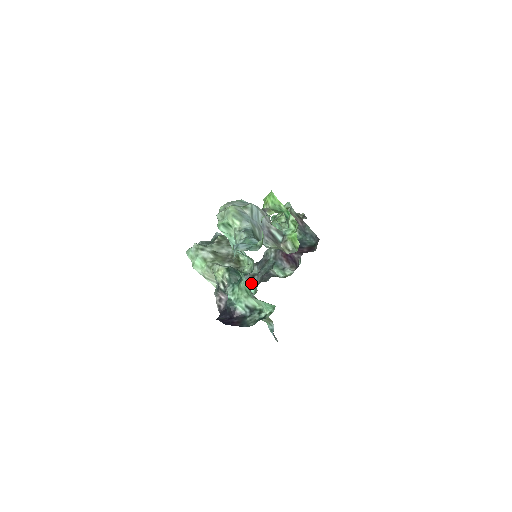
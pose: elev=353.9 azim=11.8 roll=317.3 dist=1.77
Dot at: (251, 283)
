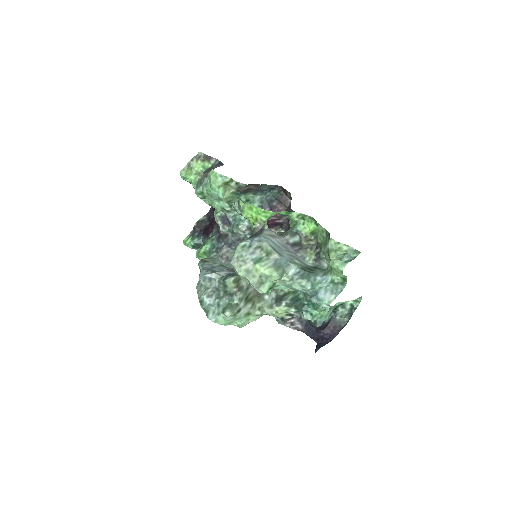
Dot at: occluded
